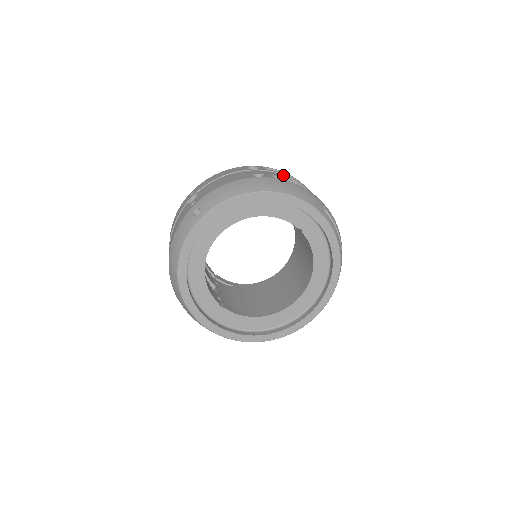
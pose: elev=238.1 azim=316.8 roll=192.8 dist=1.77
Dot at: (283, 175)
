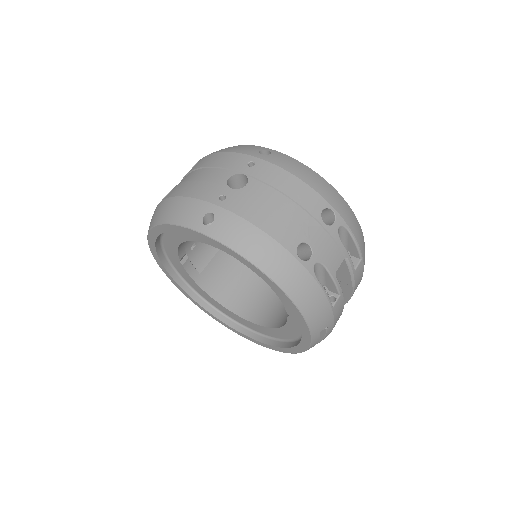
Dot at: (343, 257)
